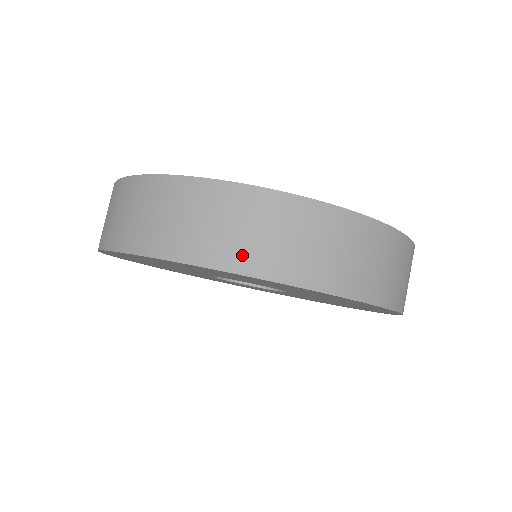
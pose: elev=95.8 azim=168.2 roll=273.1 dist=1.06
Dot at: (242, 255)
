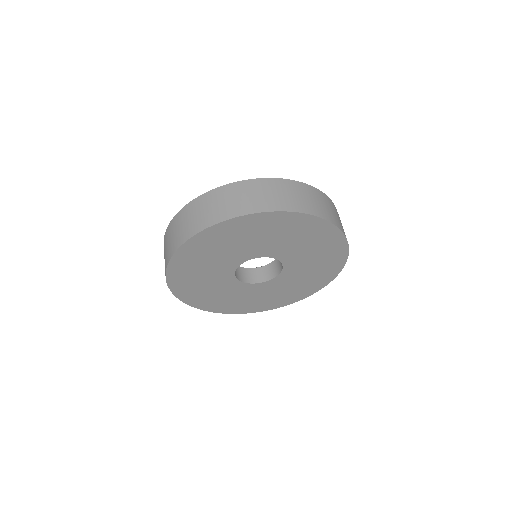
Dot at: (217, 216)
